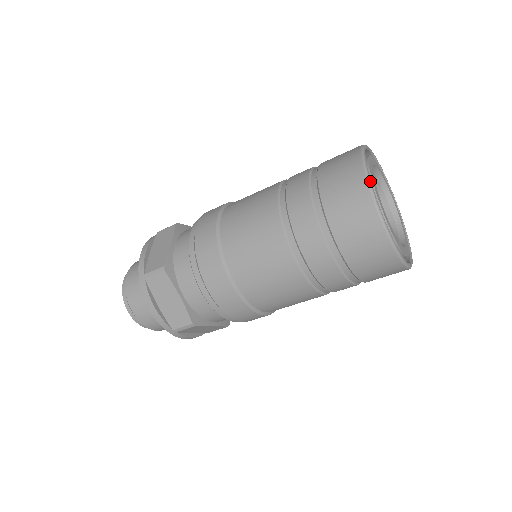
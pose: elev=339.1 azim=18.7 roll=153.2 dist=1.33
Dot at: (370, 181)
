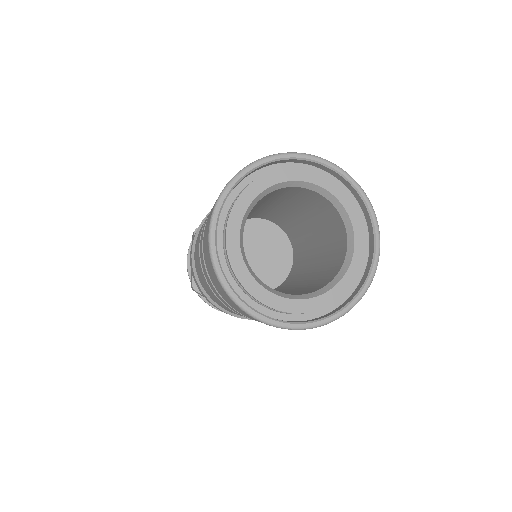
Dot at: (229, 184)
